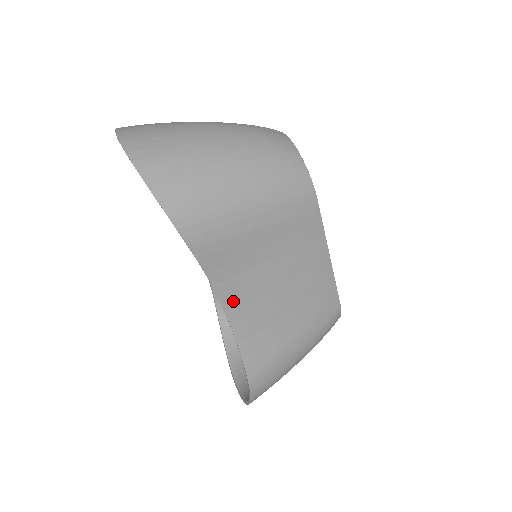
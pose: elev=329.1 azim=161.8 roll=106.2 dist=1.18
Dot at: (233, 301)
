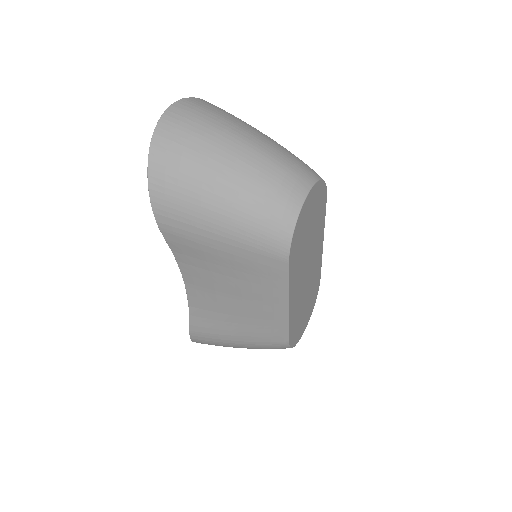
Dot at: (191, 280)
